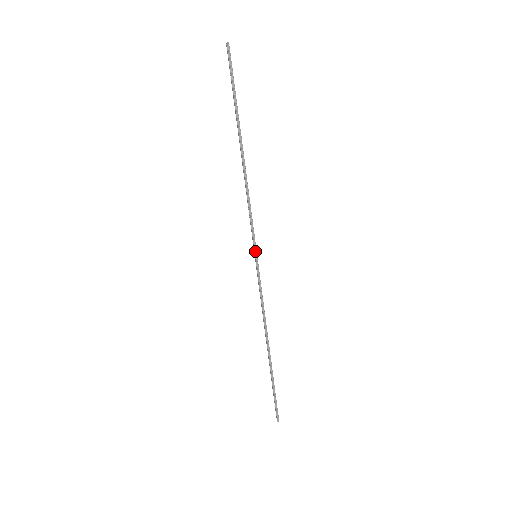
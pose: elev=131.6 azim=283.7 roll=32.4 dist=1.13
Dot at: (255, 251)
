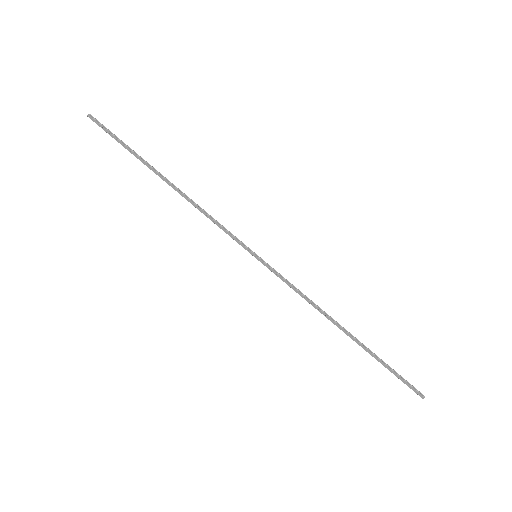
Dot at: (251, 252)
